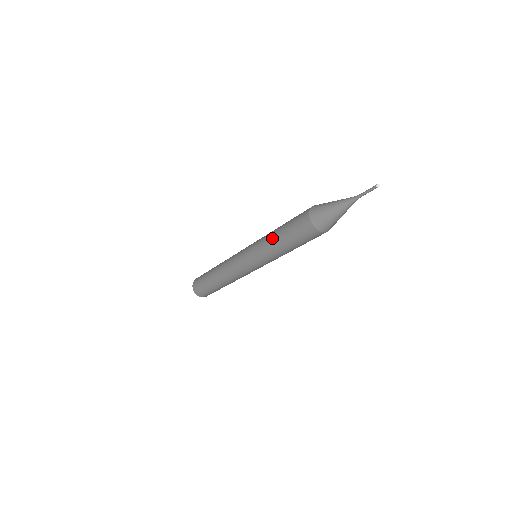
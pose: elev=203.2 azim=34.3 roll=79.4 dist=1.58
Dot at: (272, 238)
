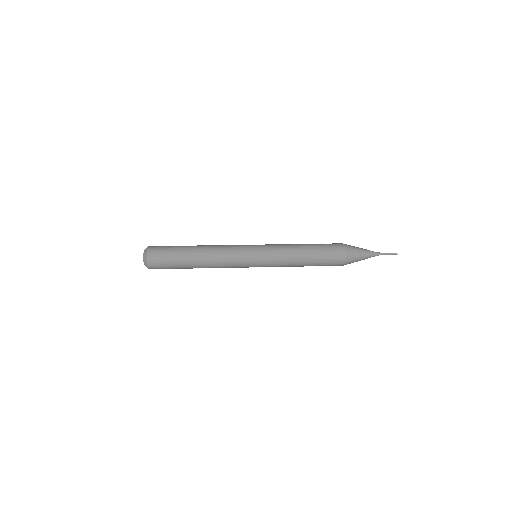
Dot at: (298, 248)
